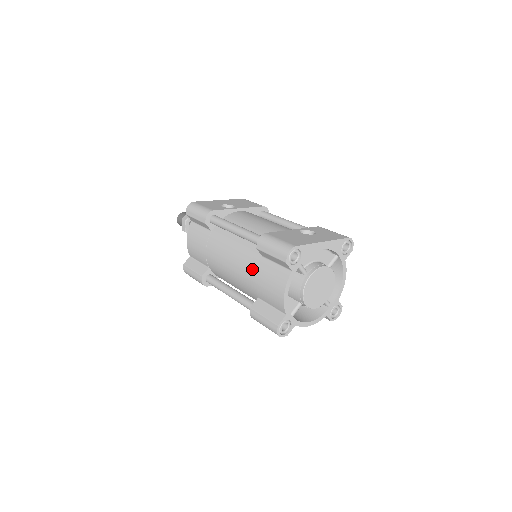
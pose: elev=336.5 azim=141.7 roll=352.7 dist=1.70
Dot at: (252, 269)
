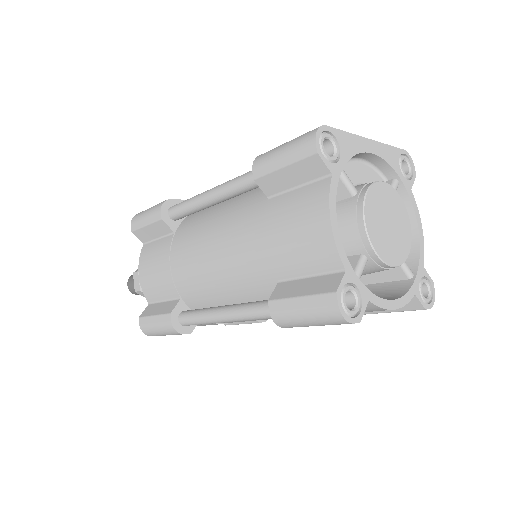
Dot at: (254, 229)
